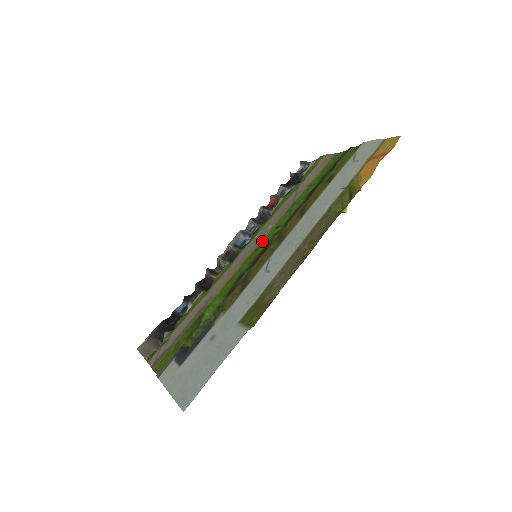
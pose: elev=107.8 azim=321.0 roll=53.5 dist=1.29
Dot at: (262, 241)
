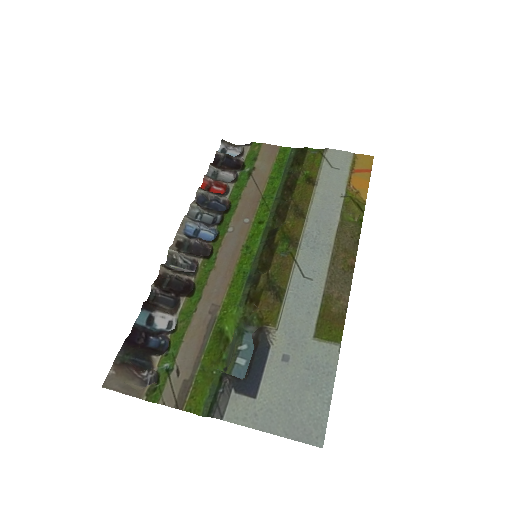
Dot at: (248, 237)
